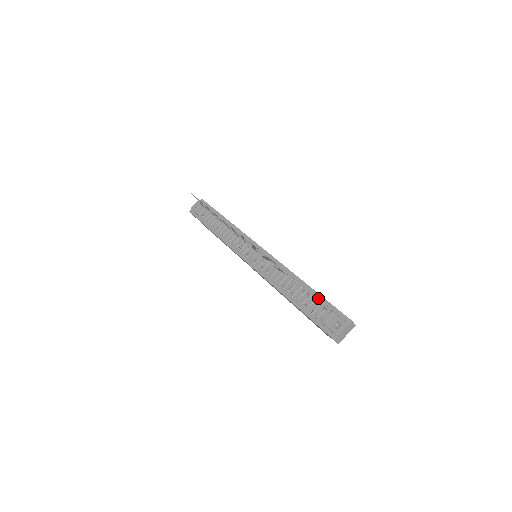
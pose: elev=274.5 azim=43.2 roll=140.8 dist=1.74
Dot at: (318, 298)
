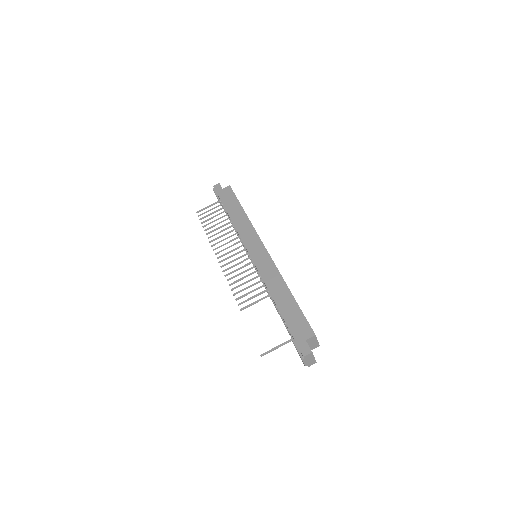
Dot at: (285, 323)
